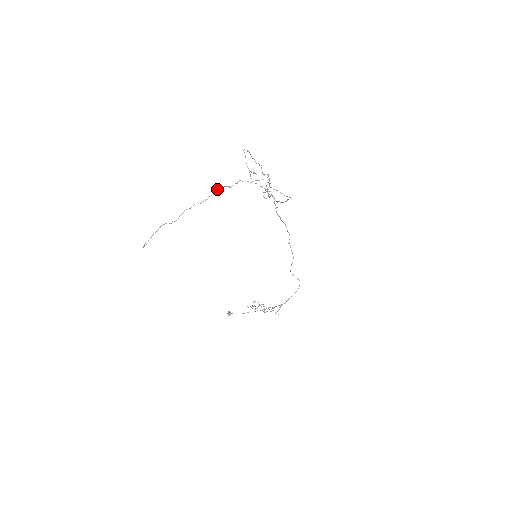
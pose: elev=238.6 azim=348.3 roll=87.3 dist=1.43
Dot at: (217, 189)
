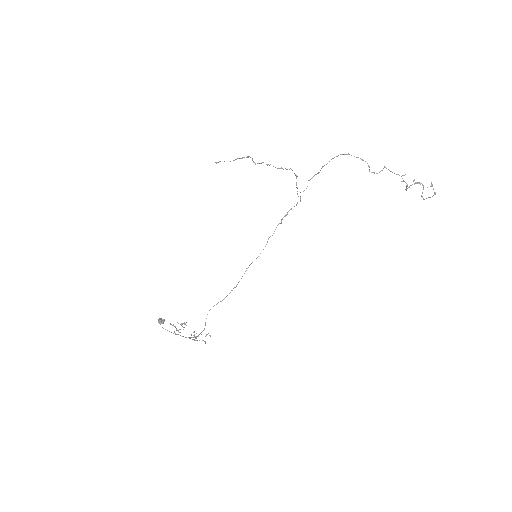
Dot at: (290, 168)
